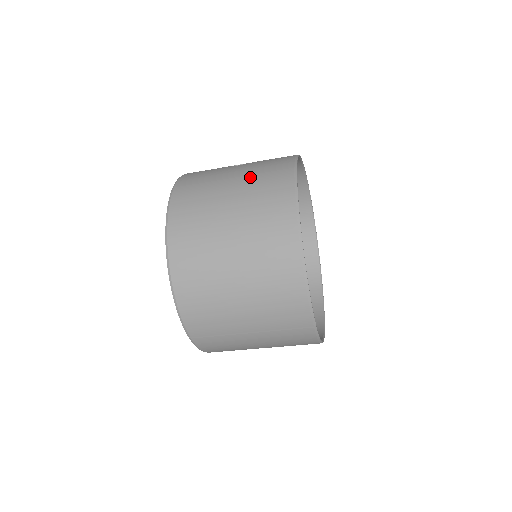
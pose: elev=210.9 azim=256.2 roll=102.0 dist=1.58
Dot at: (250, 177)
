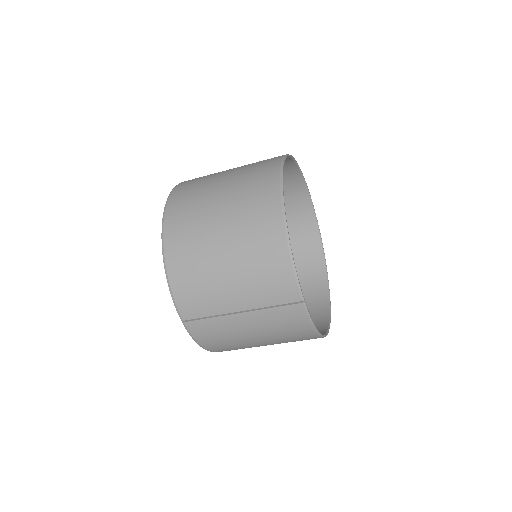
Dot at: (243, 168)
